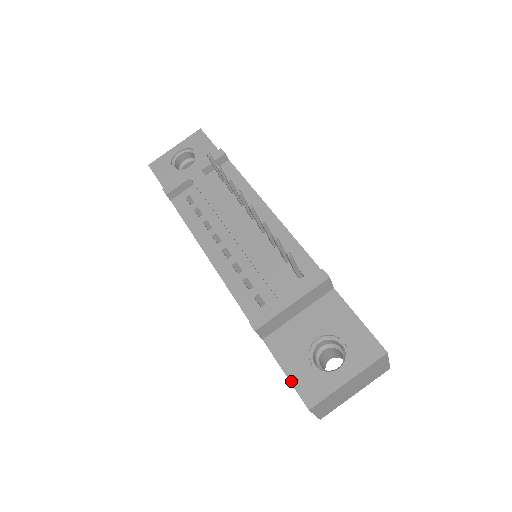
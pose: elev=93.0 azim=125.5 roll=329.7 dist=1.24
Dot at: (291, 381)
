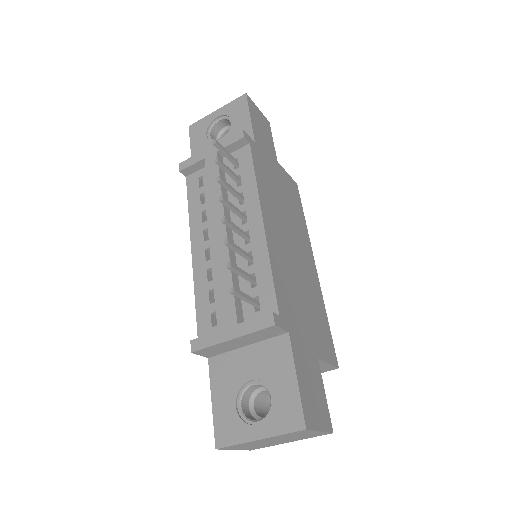
Dot at: (213, 413)
